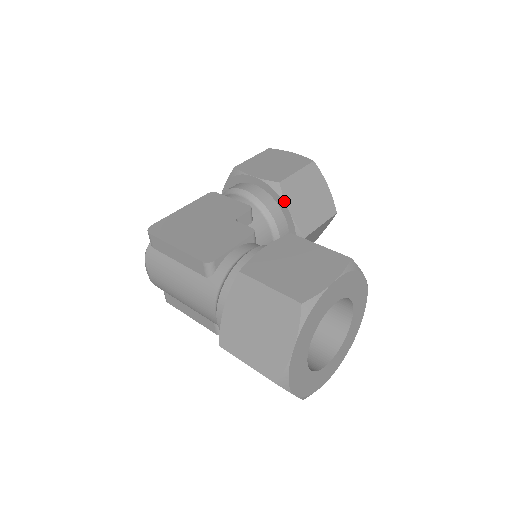
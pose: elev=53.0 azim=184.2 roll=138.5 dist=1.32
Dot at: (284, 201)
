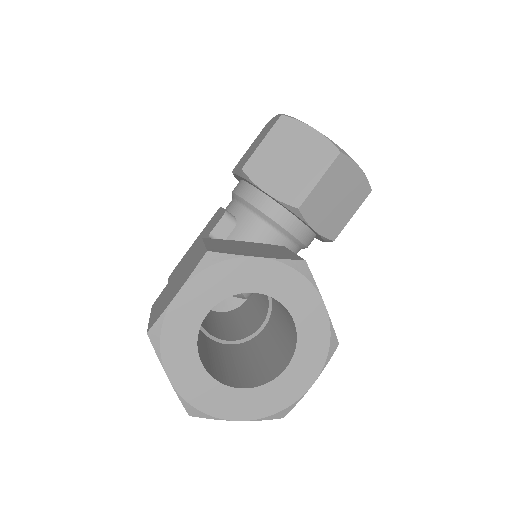
Dot at: (255, 185)
